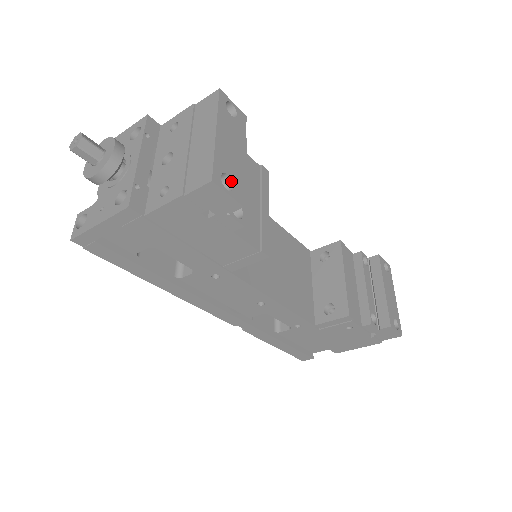
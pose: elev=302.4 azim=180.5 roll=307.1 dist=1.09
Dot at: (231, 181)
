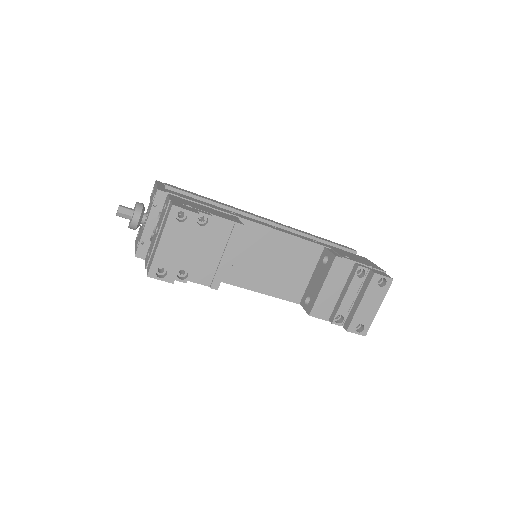
Dot at: (166, 270)
